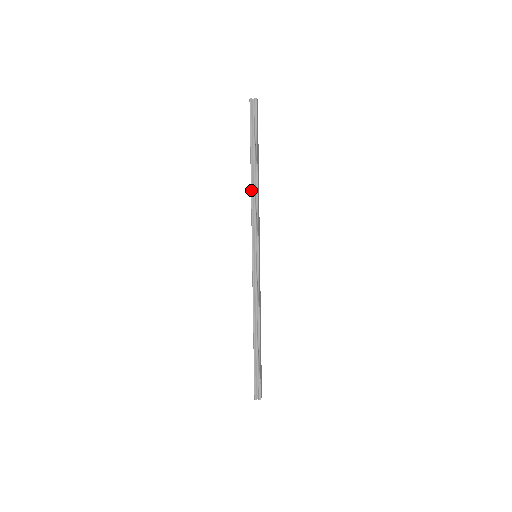
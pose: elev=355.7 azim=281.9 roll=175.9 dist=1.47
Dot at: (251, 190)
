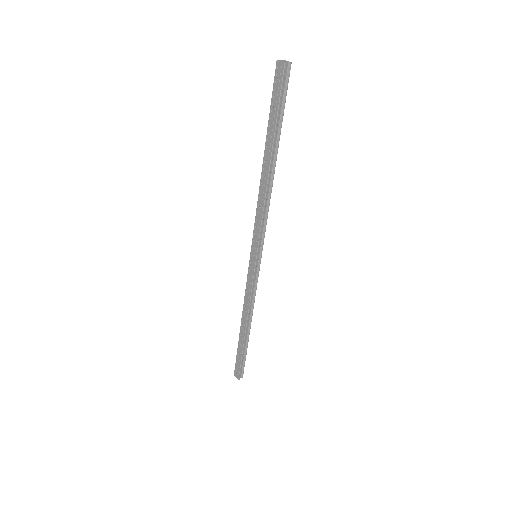
Dot at: (267, 187)
